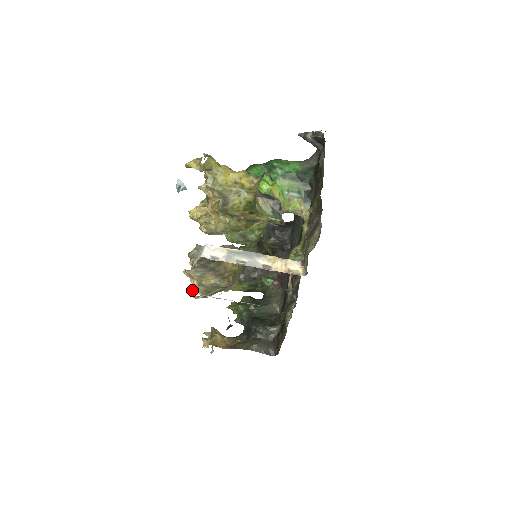
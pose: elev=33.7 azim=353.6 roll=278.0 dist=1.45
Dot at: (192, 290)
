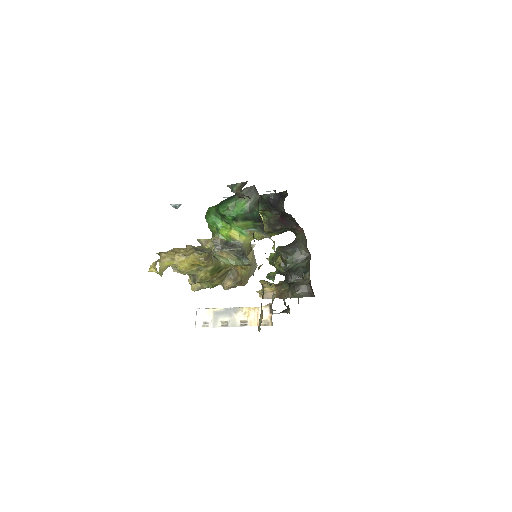
Dot at: occluded
